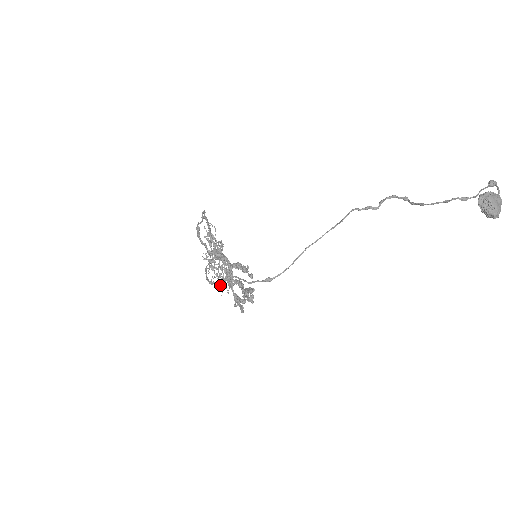
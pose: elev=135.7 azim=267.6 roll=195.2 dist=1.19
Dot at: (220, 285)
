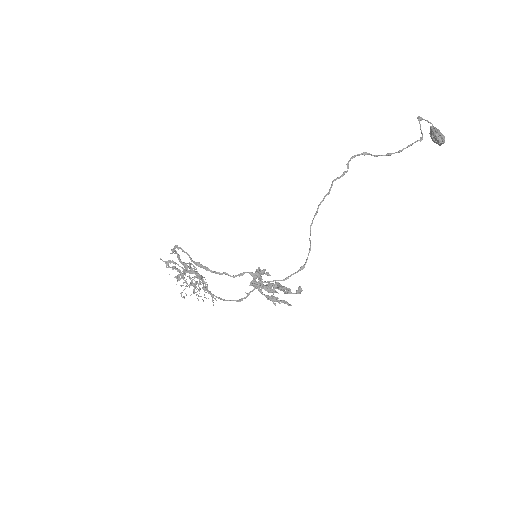
Dot at: occluded
